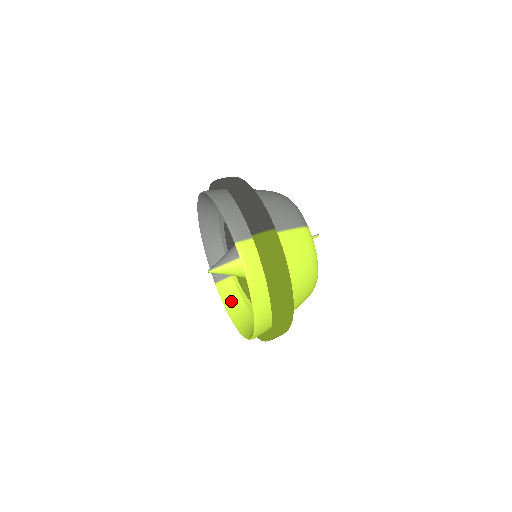
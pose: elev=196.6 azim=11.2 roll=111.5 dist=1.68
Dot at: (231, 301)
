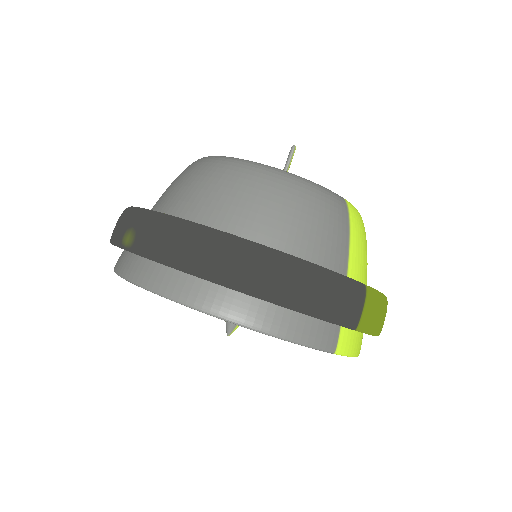
Dot at: occluded
